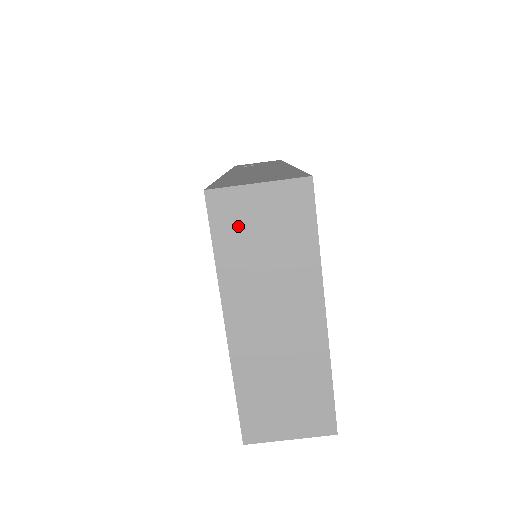
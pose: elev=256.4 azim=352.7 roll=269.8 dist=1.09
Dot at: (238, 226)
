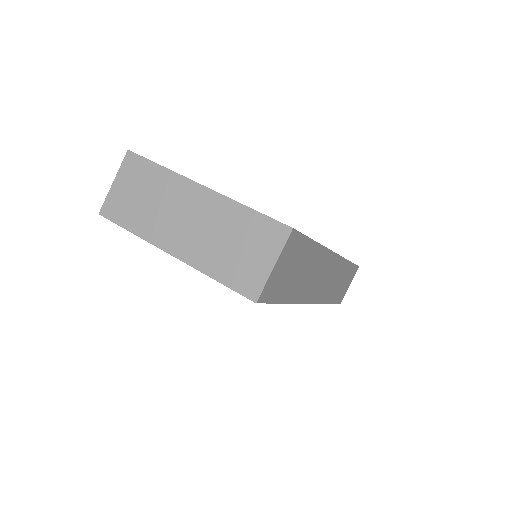
Dot at: (125, 207)
